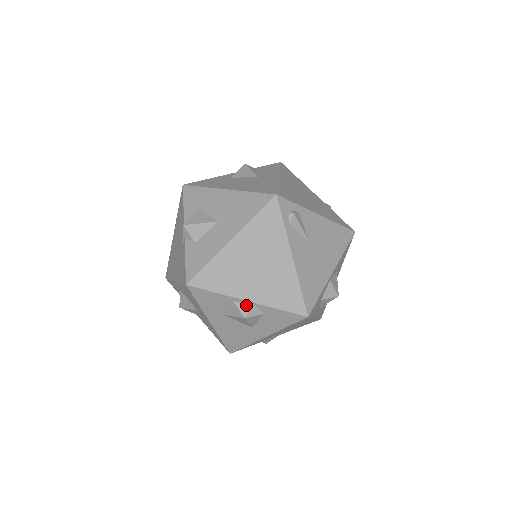
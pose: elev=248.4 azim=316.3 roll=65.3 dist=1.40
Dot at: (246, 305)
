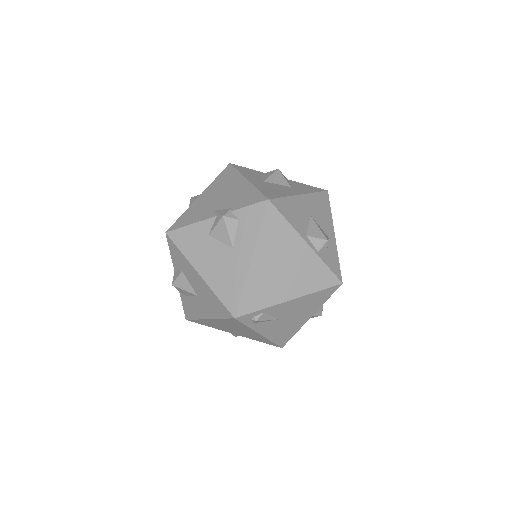
Dot at: (234, 334)
